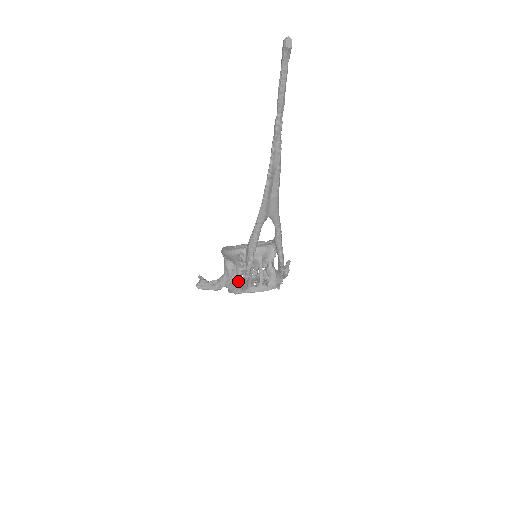
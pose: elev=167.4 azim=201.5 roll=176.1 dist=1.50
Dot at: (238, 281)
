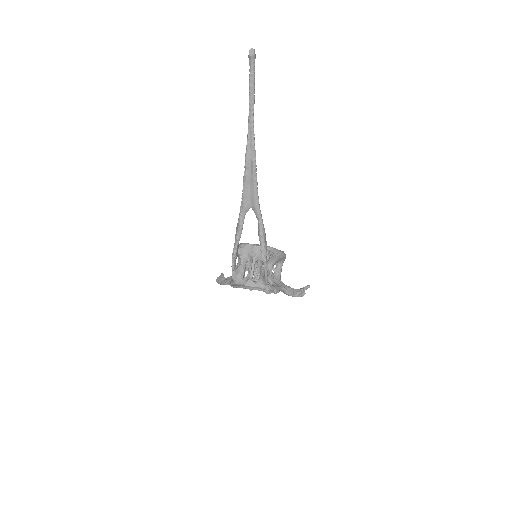
Dot at: occluded
